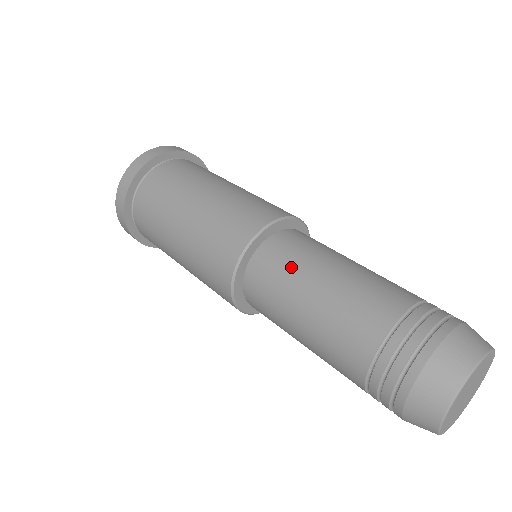
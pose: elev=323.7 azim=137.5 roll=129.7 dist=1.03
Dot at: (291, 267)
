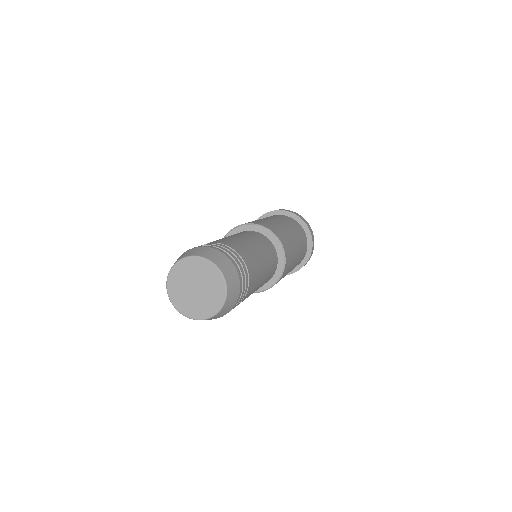
Dot at: (246, 234)
